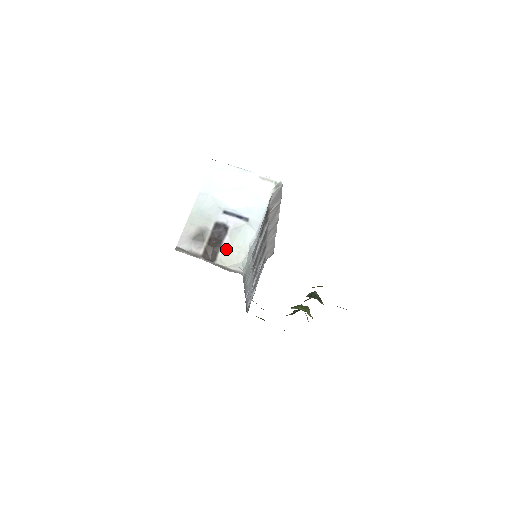
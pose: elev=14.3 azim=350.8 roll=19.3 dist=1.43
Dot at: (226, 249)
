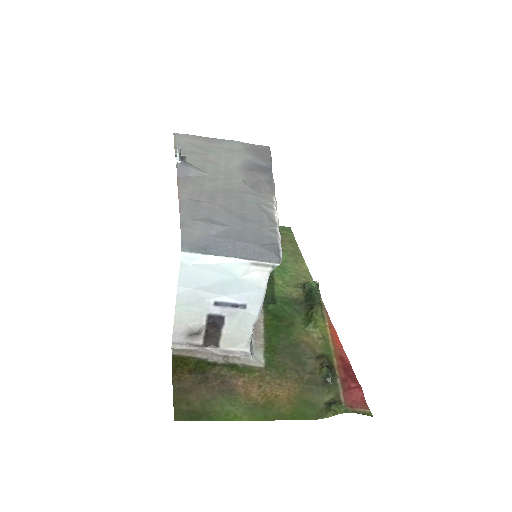
Dot at: (227, 336)
